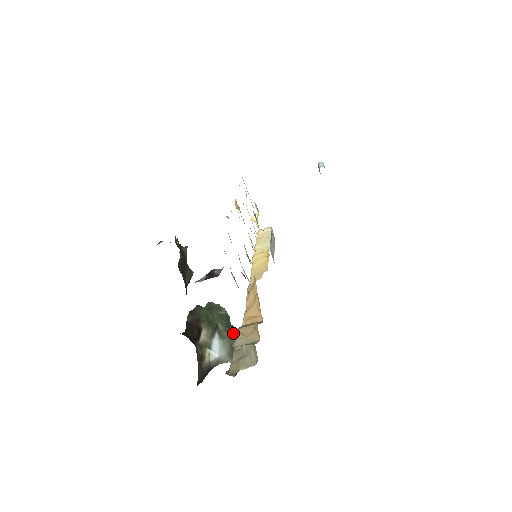
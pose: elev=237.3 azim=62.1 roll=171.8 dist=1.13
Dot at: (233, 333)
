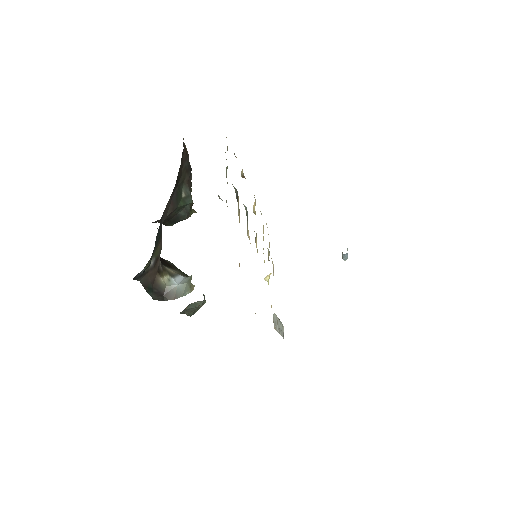
Dot at: occluded
